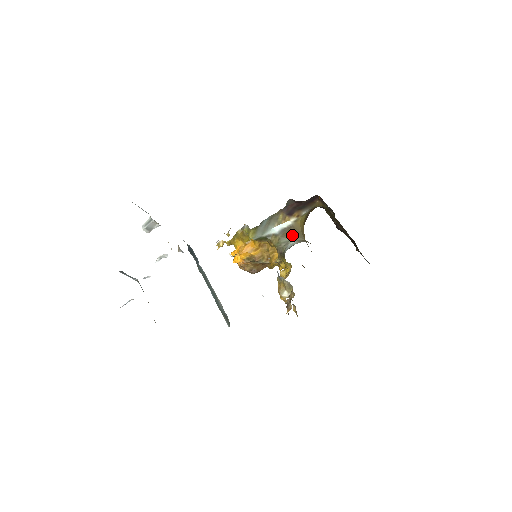
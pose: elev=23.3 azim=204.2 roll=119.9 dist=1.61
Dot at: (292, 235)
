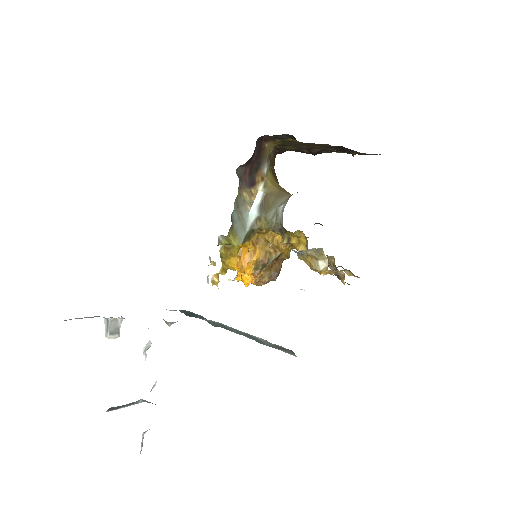
Dot at: (274, 202)
